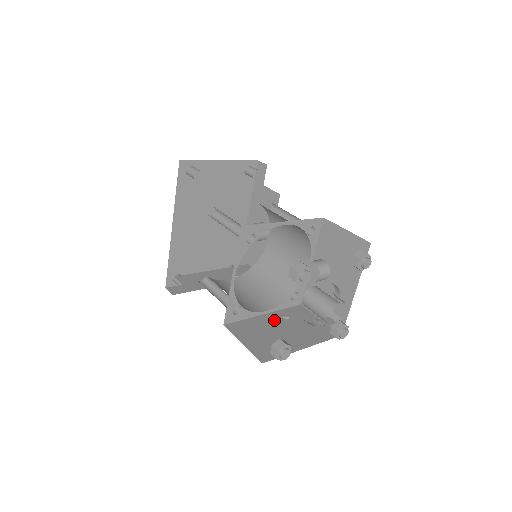
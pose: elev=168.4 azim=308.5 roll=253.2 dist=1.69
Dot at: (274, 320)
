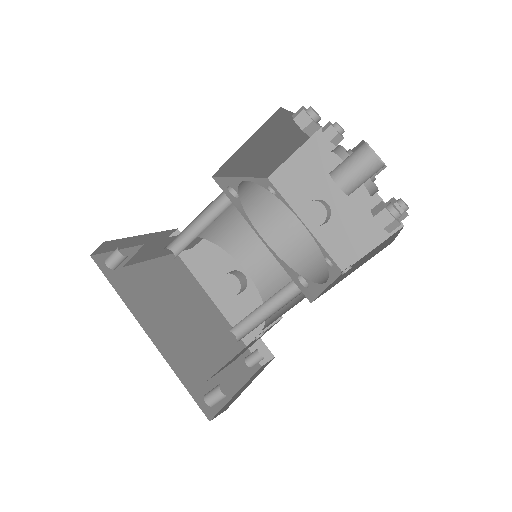
Dot at: (343, 274)
